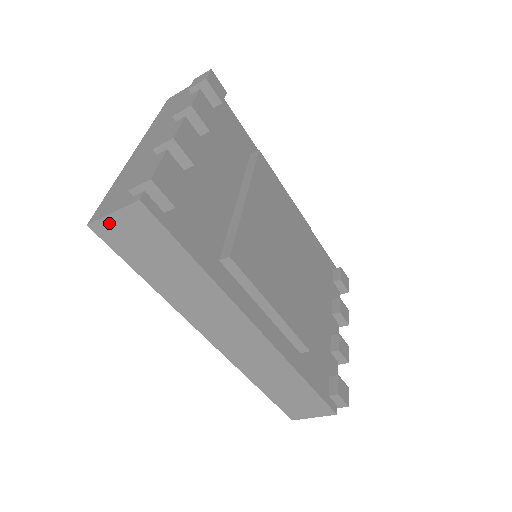
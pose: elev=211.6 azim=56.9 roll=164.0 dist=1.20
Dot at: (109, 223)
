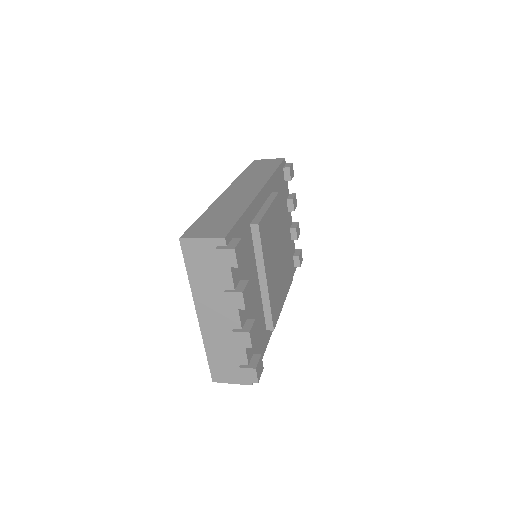
Dot at: occluded
